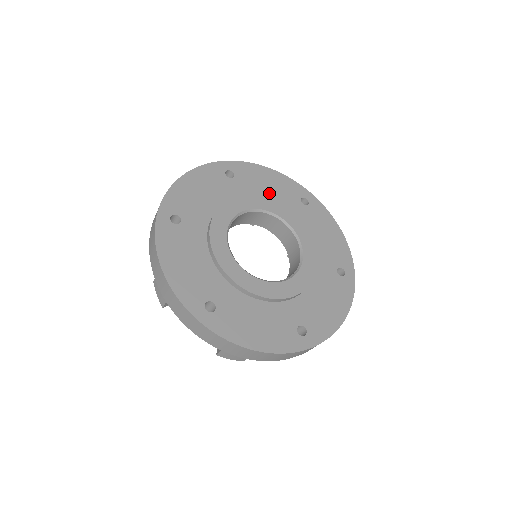
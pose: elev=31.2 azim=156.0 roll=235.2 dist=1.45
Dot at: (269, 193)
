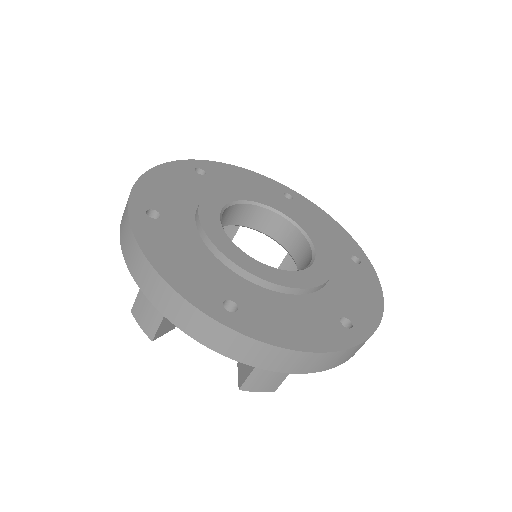
Dot at: (317, 228)
